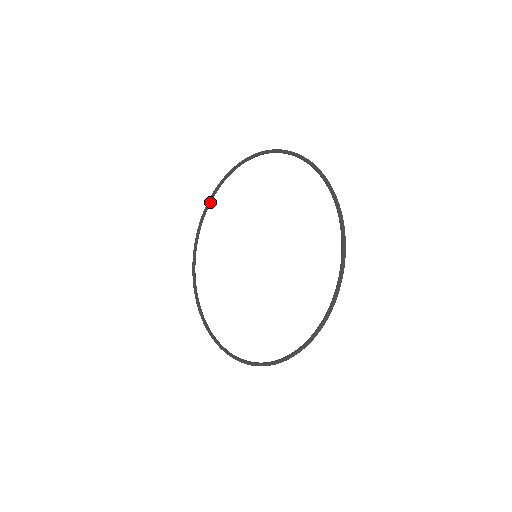
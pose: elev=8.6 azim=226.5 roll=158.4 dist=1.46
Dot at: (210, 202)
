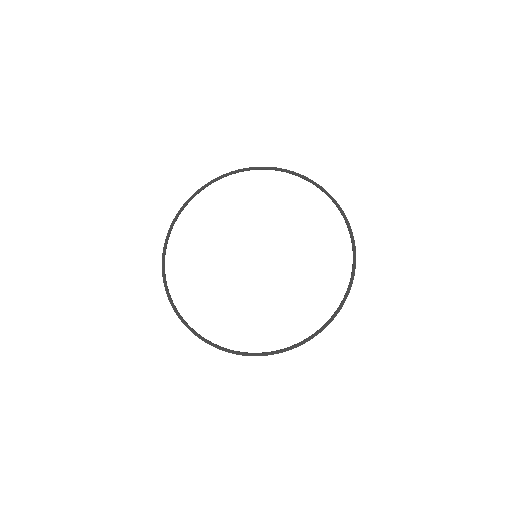
Dot at: (165, 279)
